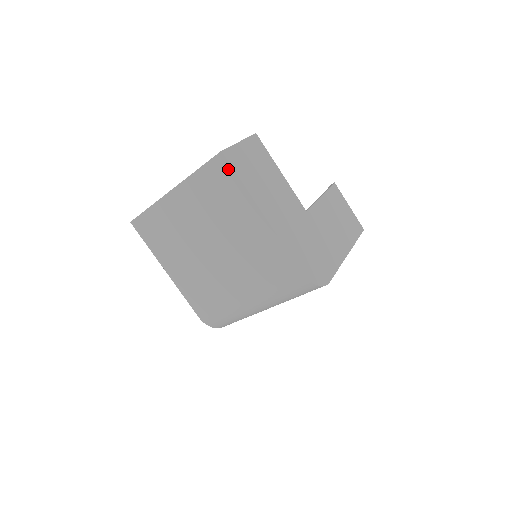
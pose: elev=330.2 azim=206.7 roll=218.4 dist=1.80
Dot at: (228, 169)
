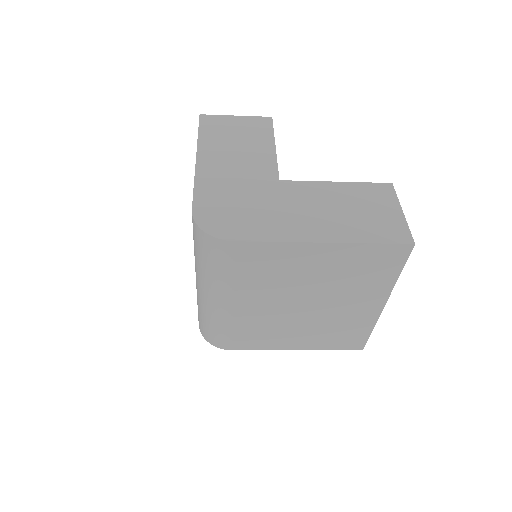
Dot at: occluded
